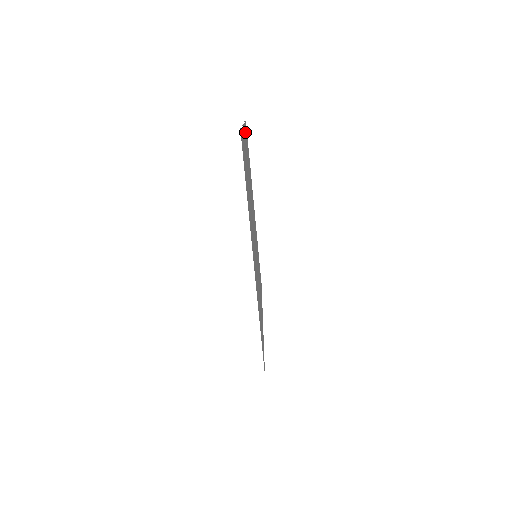
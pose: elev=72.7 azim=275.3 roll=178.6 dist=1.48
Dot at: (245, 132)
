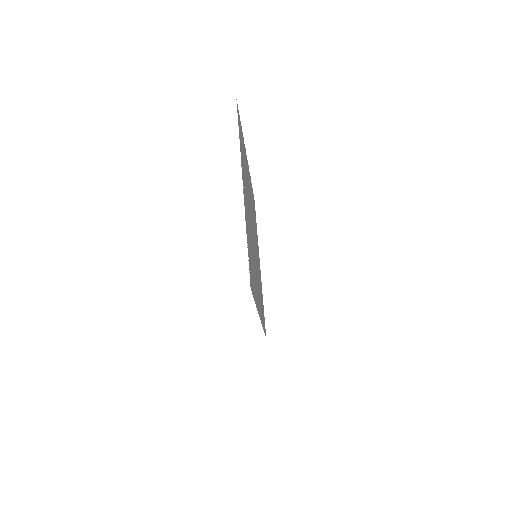
Dot at: occluded
